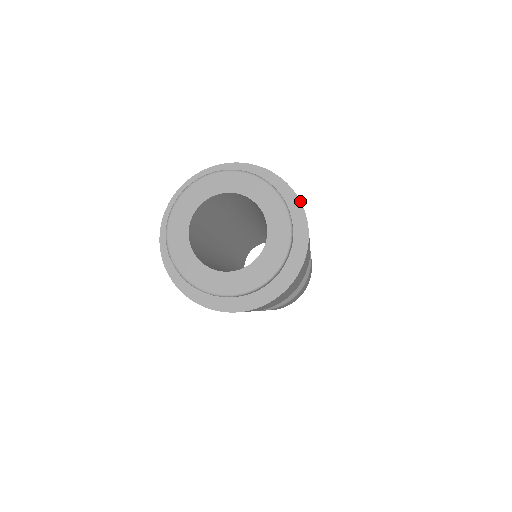
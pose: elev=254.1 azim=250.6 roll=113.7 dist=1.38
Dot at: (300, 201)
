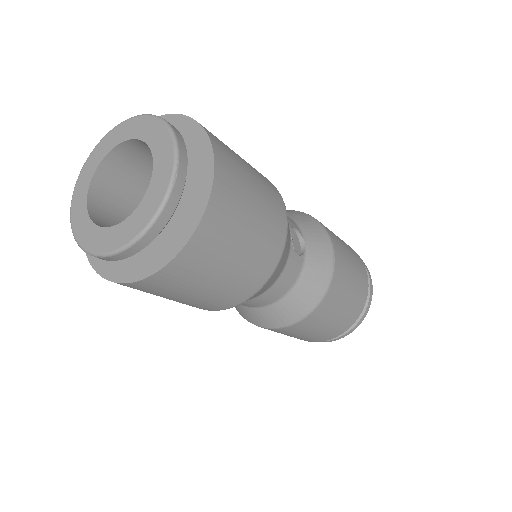
Dot at: (212, 150)
